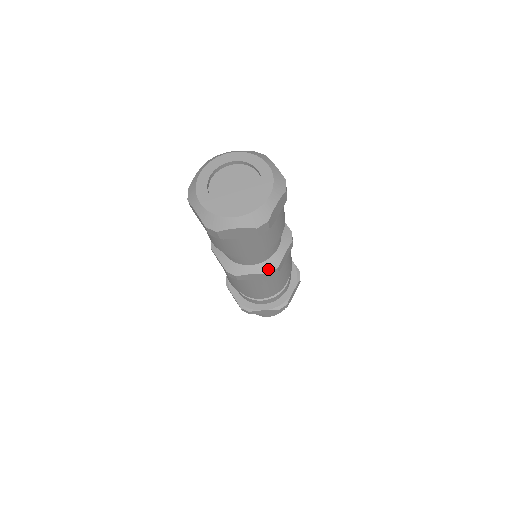
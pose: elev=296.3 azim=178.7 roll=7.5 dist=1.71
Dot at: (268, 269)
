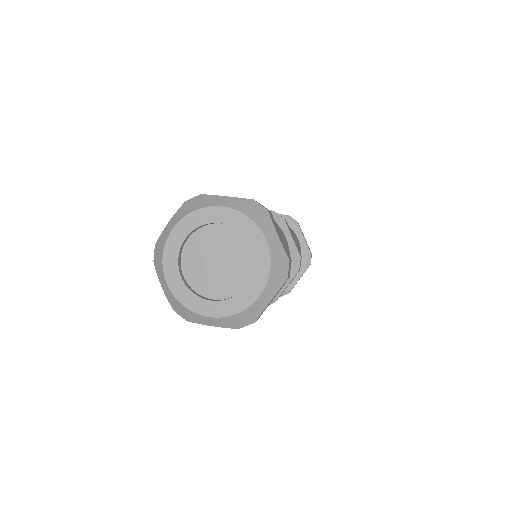
Dot at: occluded
